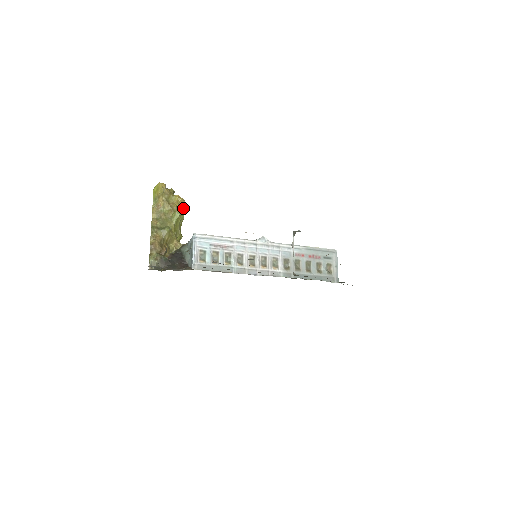
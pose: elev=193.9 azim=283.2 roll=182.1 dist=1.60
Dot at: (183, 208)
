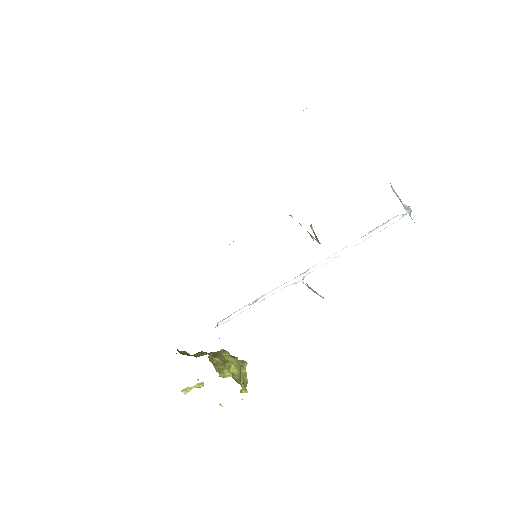
Dot at: (243, 367)
